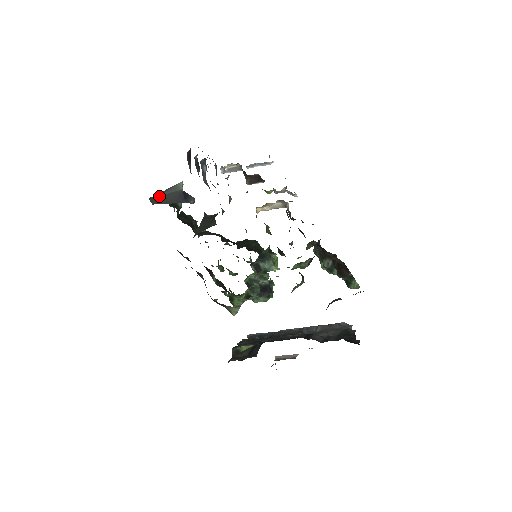
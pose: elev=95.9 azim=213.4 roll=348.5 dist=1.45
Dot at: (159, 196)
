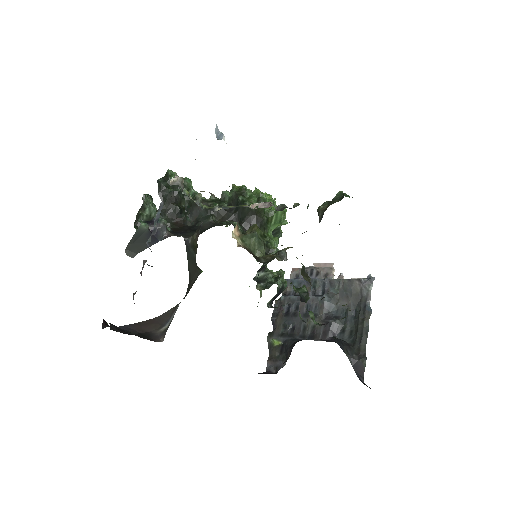
Dot at: (132, 245)
